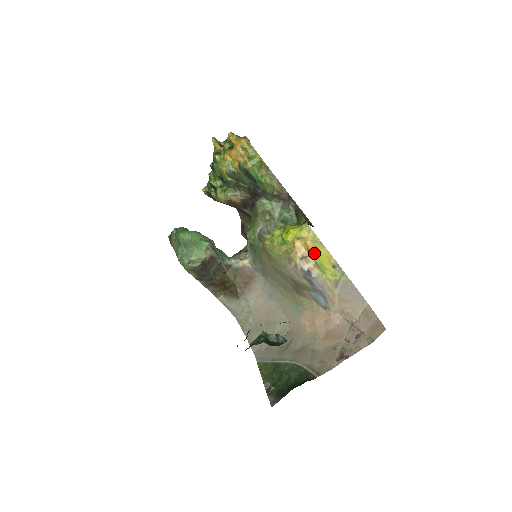
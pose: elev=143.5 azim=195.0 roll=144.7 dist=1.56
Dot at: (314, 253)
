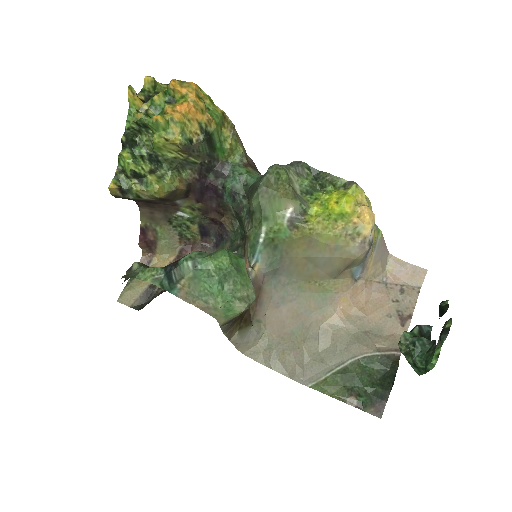
Dot at: occluded
